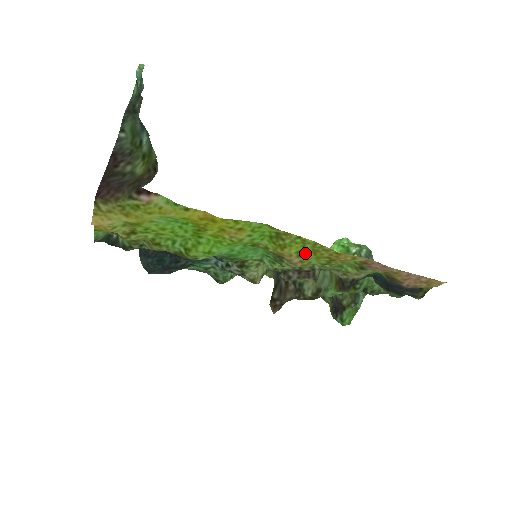
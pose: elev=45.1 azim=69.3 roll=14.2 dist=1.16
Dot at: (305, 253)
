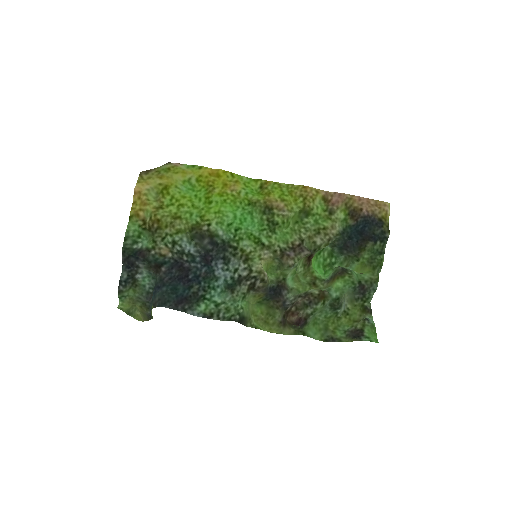
Dot at: (285, 197)
